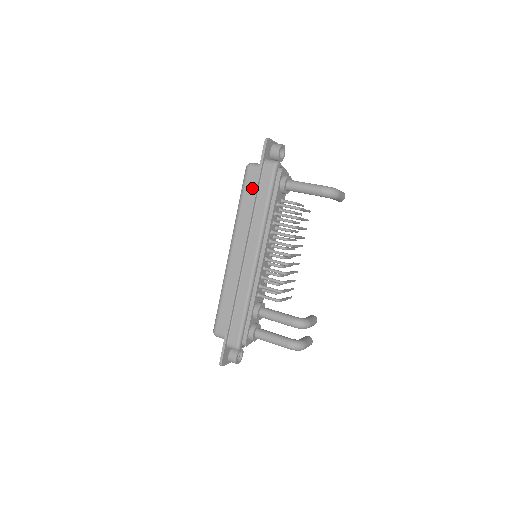
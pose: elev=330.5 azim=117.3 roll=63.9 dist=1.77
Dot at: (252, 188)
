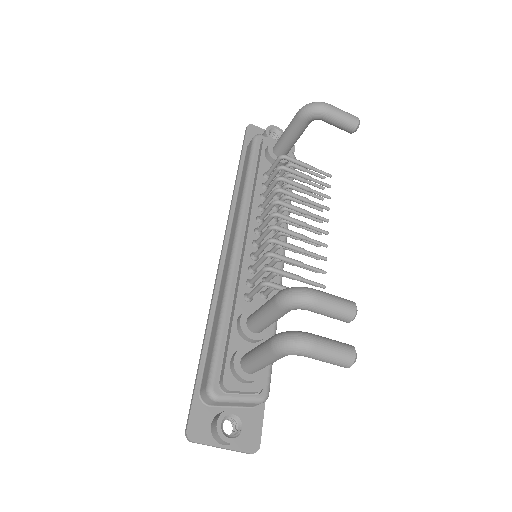
Dot at: occluded
